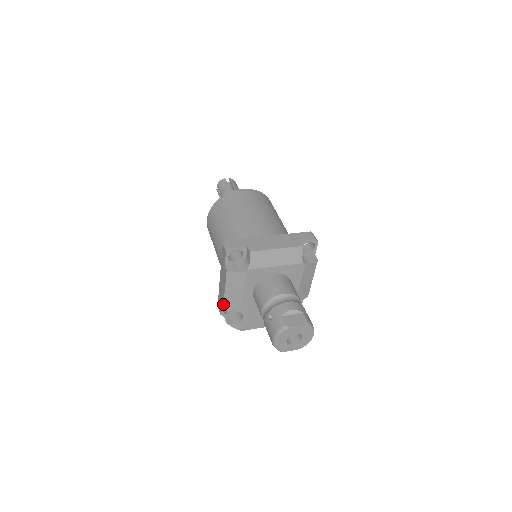
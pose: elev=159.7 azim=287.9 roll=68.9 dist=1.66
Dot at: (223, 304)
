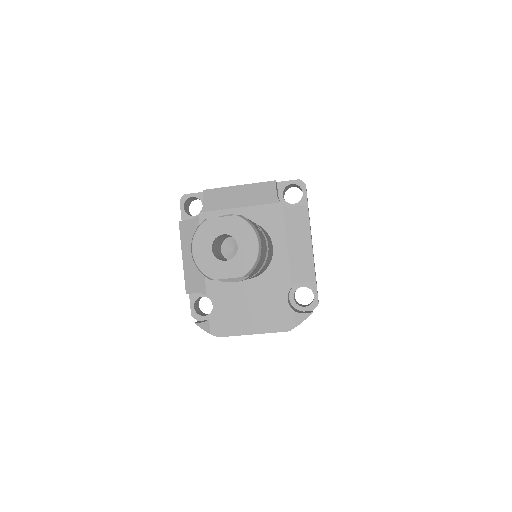
Dot at: (185, 284)
